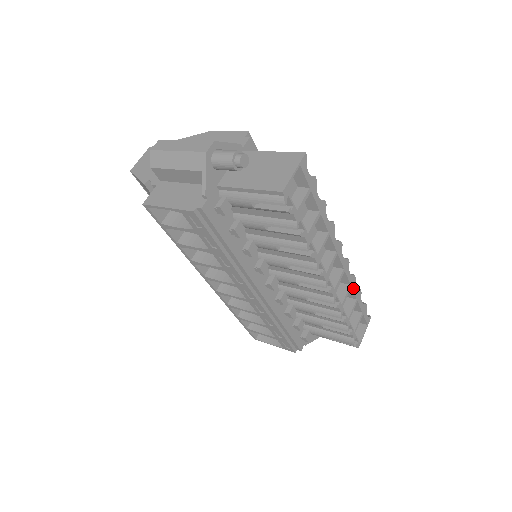
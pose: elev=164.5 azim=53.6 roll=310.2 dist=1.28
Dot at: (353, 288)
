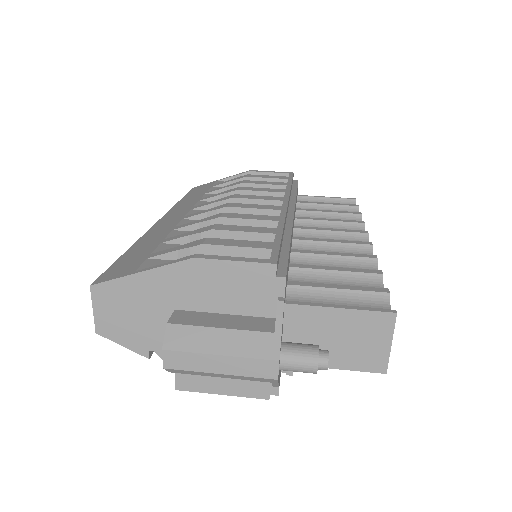
Dot at: occluded
